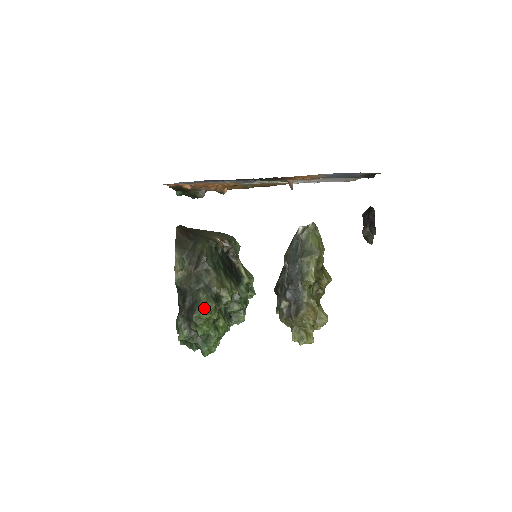
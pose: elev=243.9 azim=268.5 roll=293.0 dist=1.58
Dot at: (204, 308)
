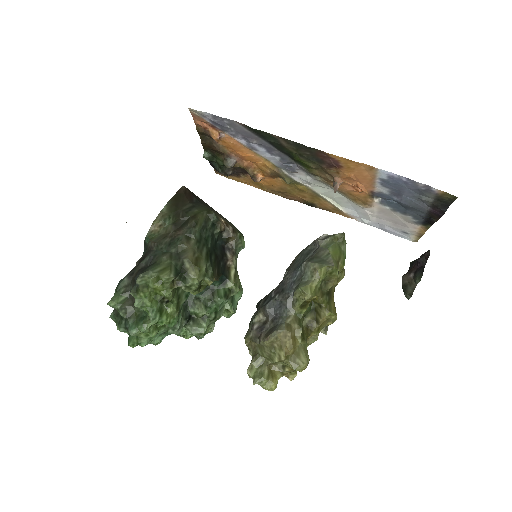
Dot at: (158, 273)
